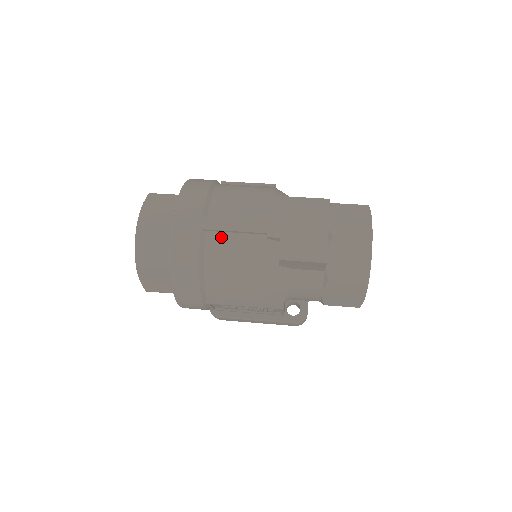
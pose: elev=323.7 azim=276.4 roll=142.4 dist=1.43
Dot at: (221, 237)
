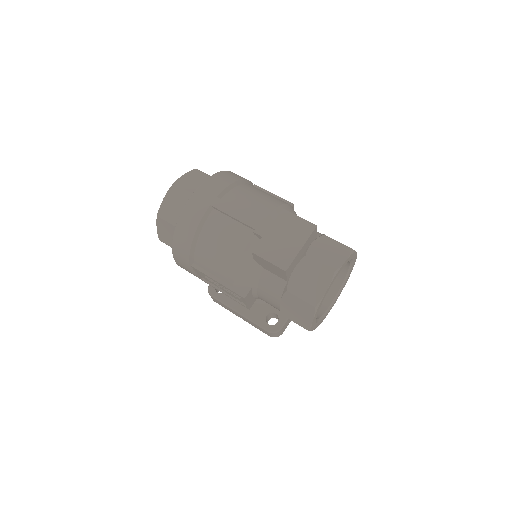
Dot at: (222, 218)
